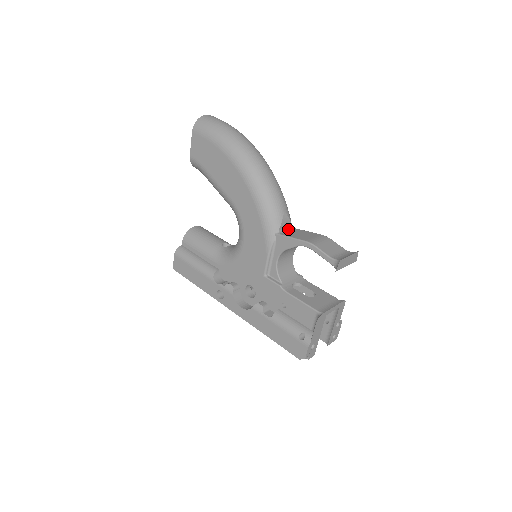
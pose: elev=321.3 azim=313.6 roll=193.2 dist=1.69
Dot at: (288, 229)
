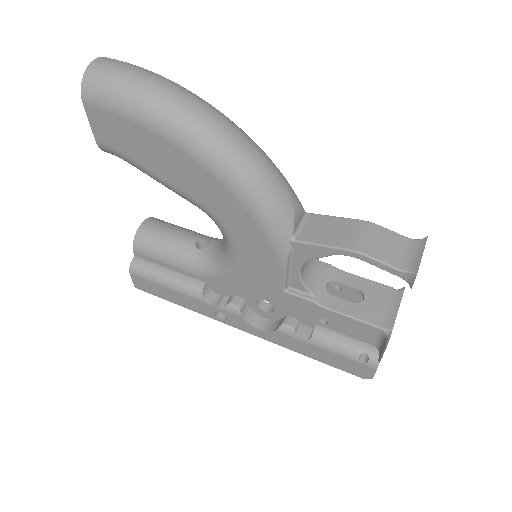
Dot at: (303, 221)
